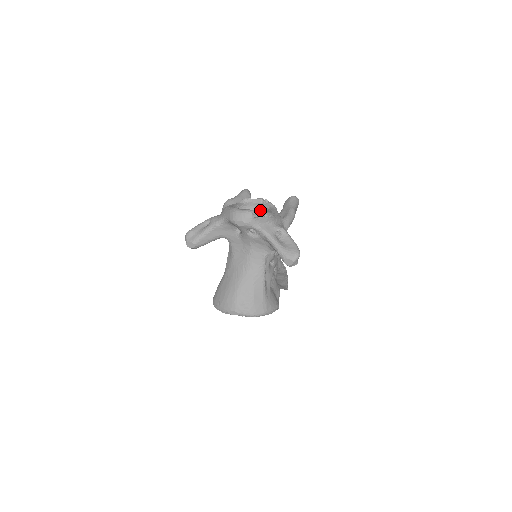
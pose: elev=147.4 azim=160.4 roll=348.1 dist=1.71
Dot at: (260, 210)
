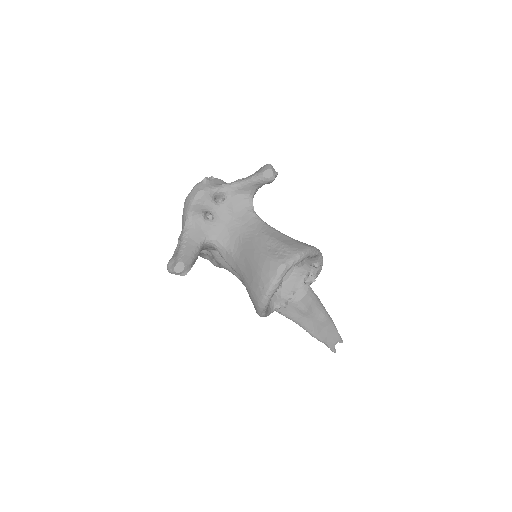
Dot at: occluded
